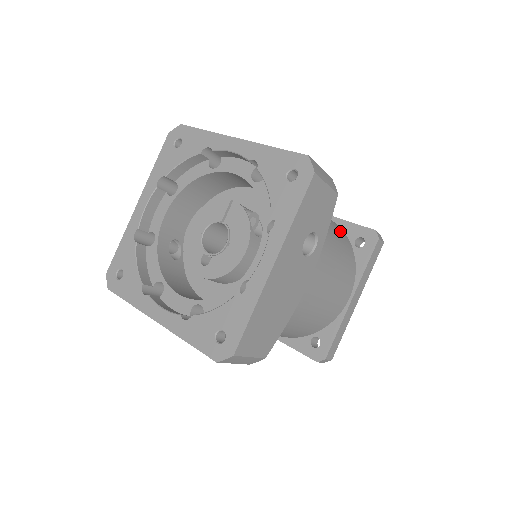
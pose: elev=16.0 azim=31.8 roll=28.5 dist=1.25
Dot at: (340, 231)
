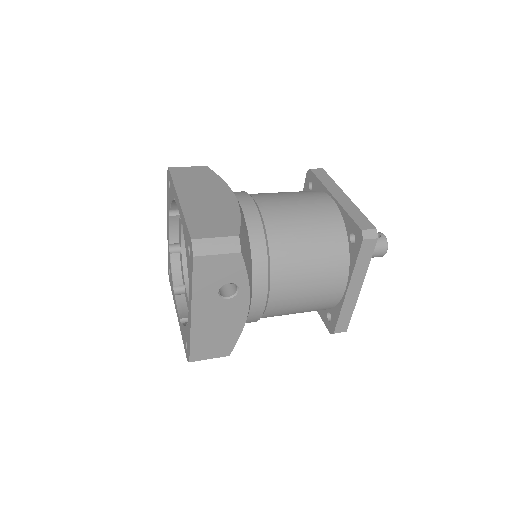
Dot at: (330, 229)
